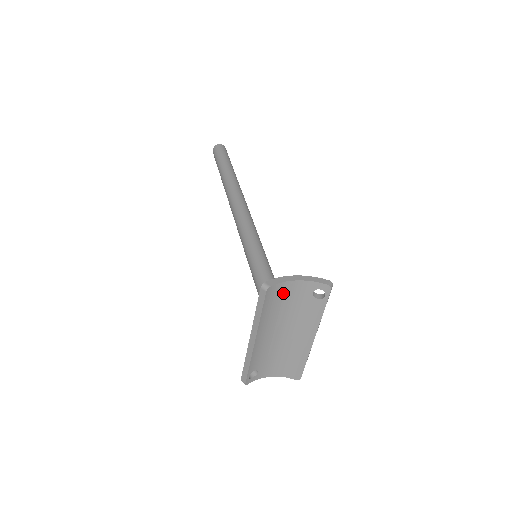
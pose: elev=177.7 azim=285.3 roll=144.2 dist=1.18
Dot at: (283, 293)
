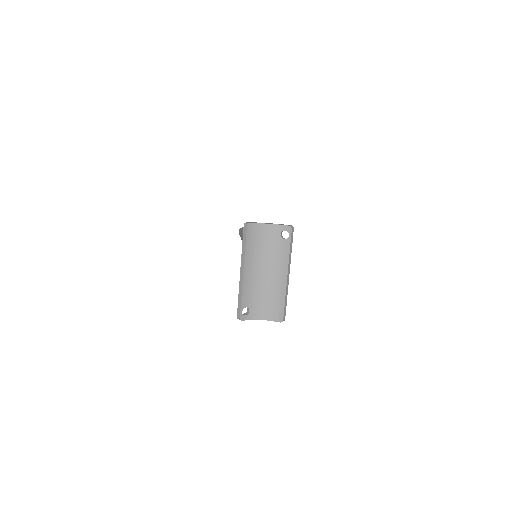
Dot at: (260, 234)
